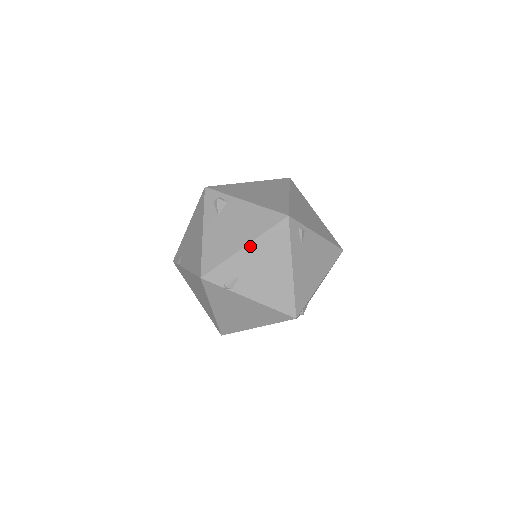
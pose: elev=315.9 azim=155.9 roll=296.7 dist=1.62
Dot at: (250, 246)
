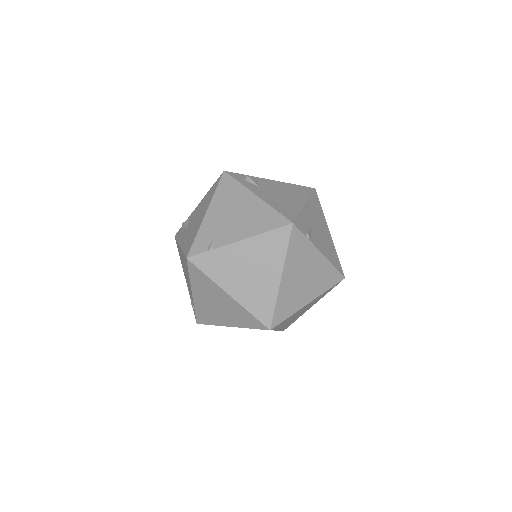
Dot at: (307, 204)
